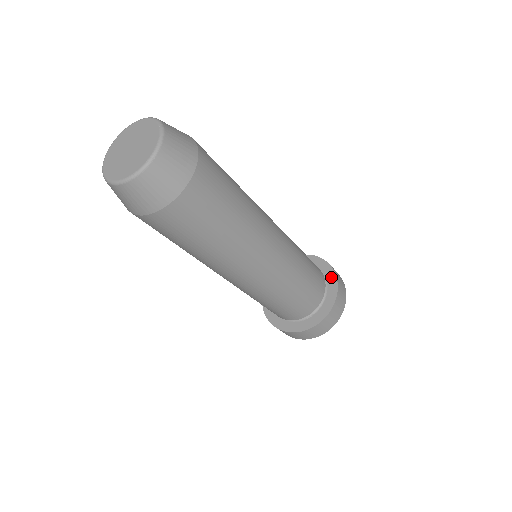
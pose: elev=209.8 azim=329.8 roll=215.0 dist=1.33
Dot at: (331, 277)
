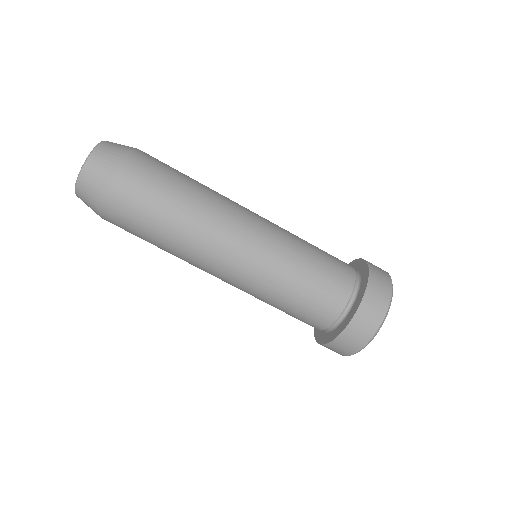
Dot at: (353, 264)
